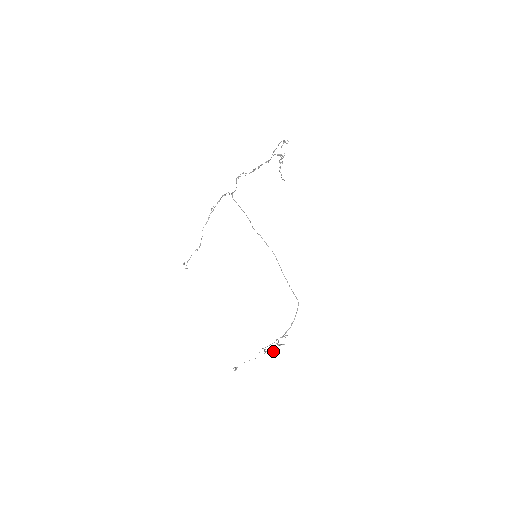
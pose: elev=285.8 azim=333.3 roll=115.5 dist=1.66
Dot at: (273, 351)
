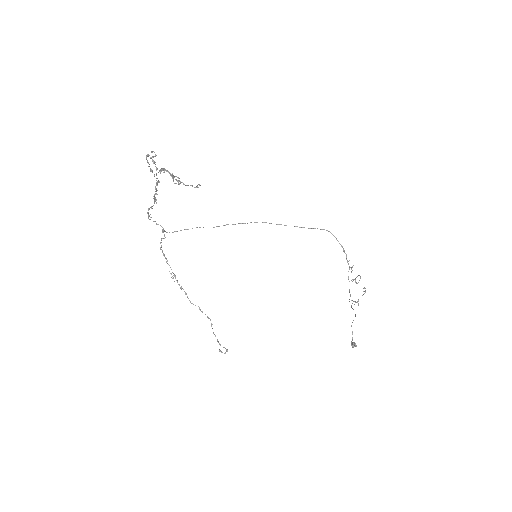
Dot at: (362, 295)
